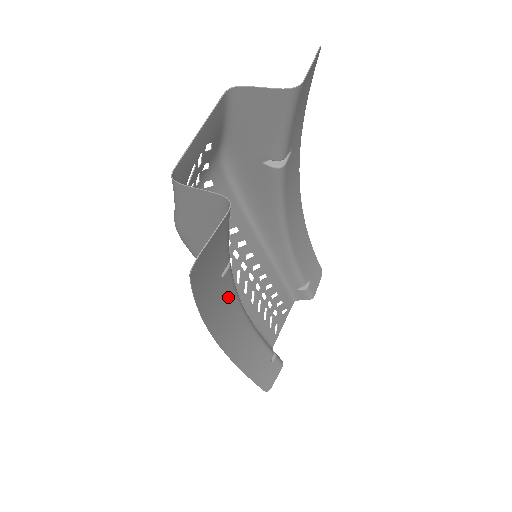
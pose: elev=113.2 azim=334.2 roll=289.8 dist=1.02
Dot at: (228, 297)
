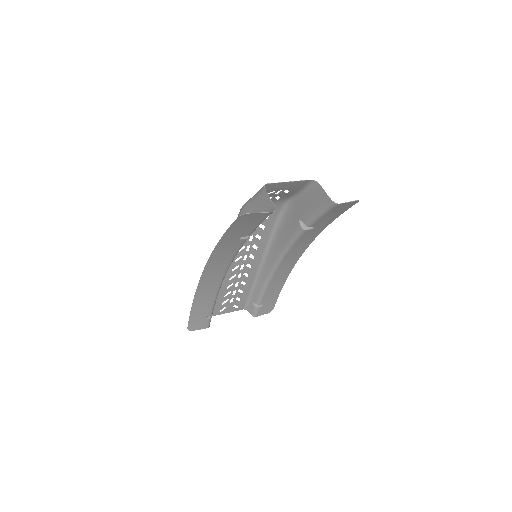
Dot at: (231, 253)
